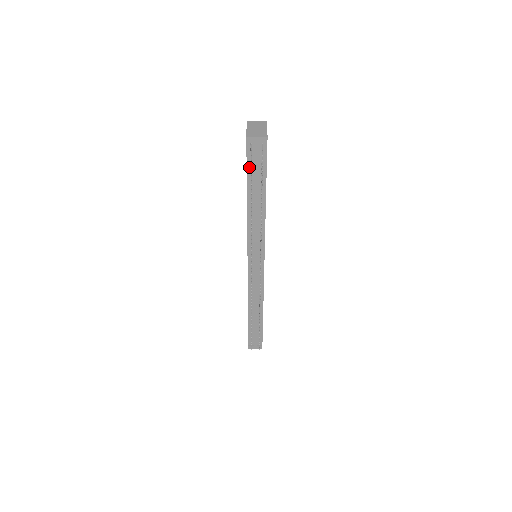
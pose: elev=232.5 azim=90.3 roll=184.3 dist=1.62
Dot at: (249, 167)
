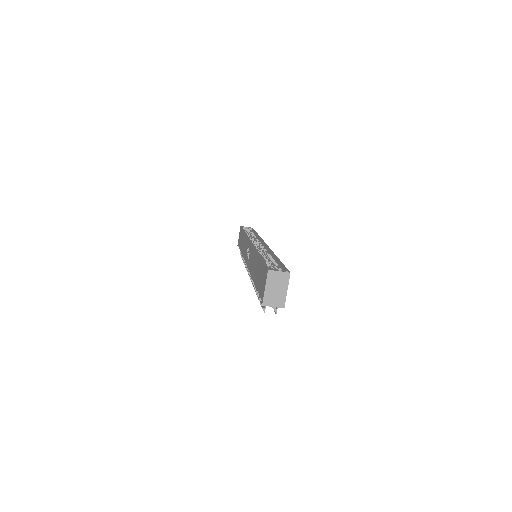
Dot at: occluded
